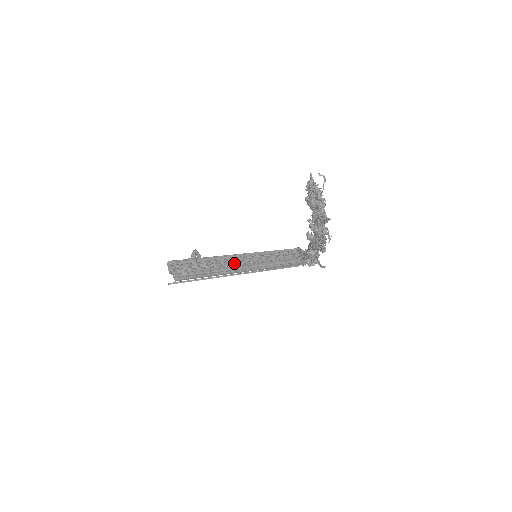
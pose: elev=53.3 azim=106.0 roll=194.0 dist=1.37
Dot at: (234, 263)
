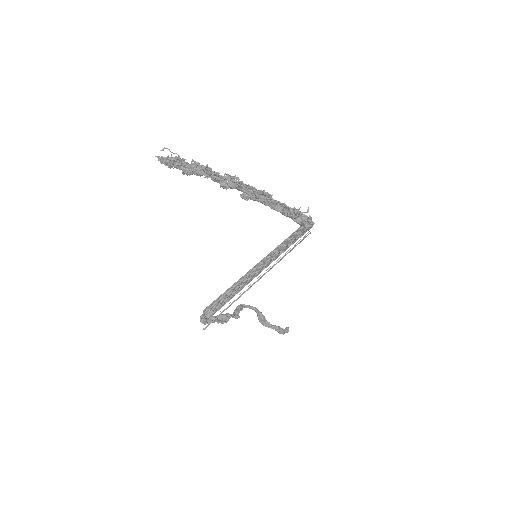
Dot at: occluded
